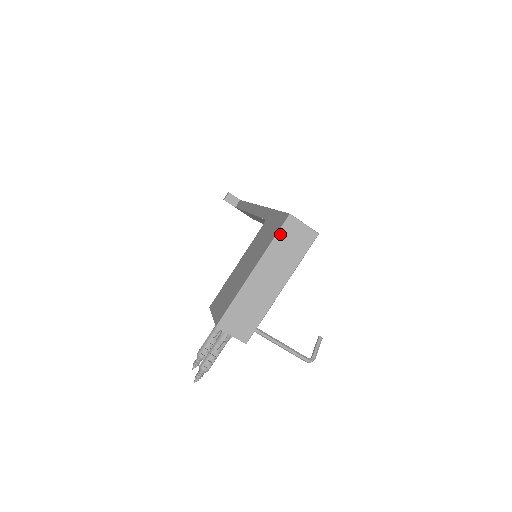
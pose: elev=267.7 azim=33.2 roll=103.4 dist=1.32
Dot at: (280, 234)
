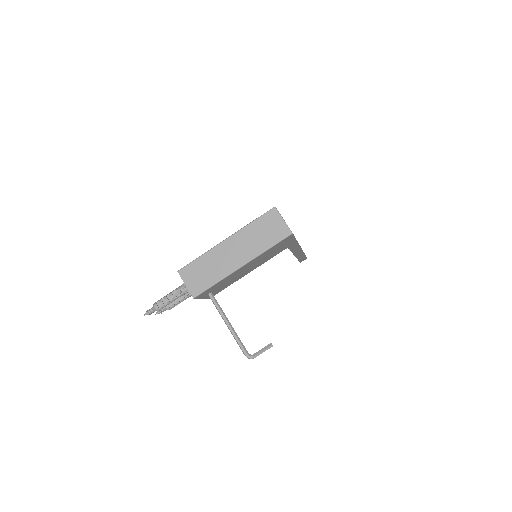
Dot at: (260, 219)
